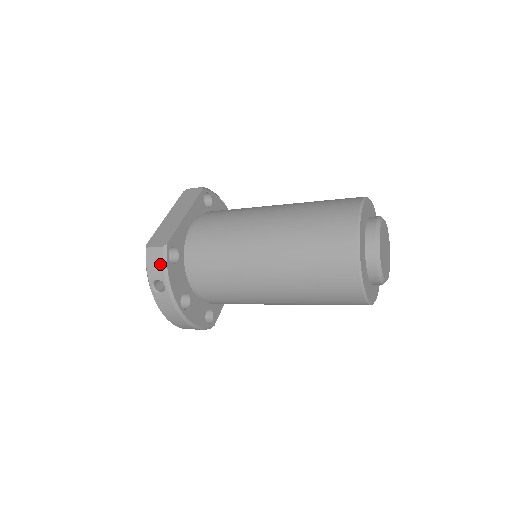
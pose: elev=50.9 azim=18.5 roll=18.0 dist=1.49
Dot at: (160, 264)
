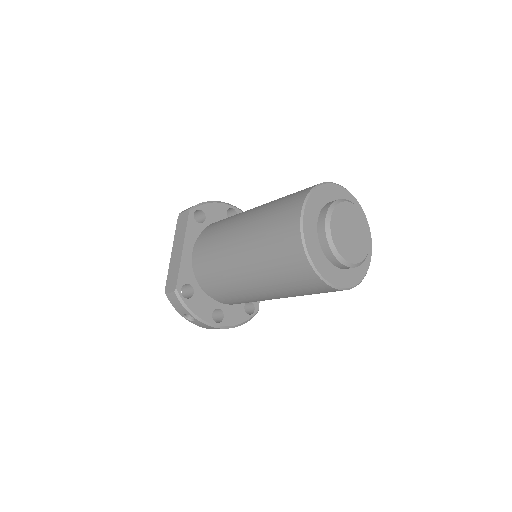
Dot at: (180, 305)
